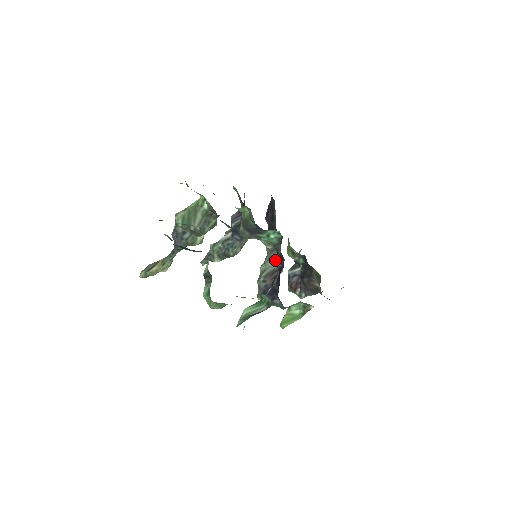
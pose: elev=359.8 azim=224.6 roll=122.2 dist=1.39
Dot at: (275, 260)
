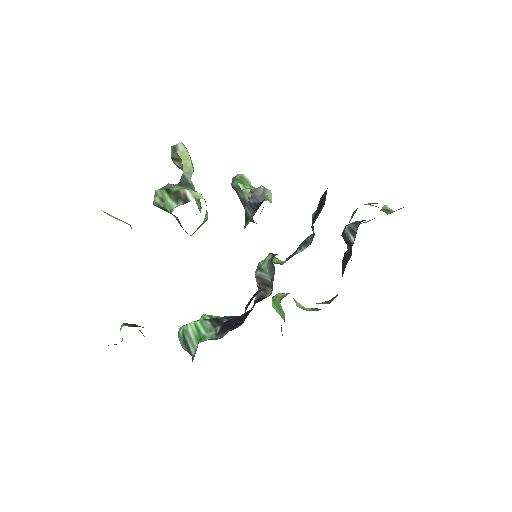
Dot at: (250, 299)
